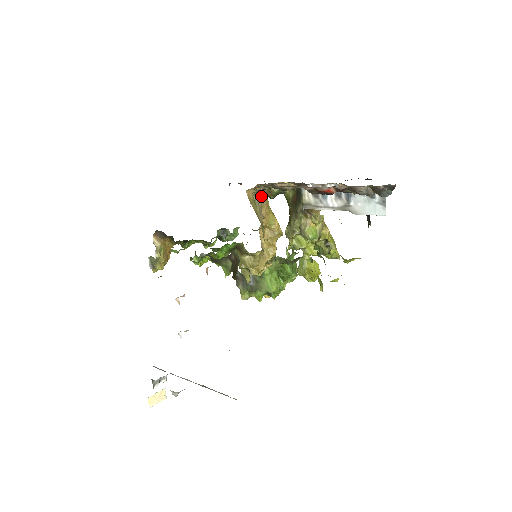
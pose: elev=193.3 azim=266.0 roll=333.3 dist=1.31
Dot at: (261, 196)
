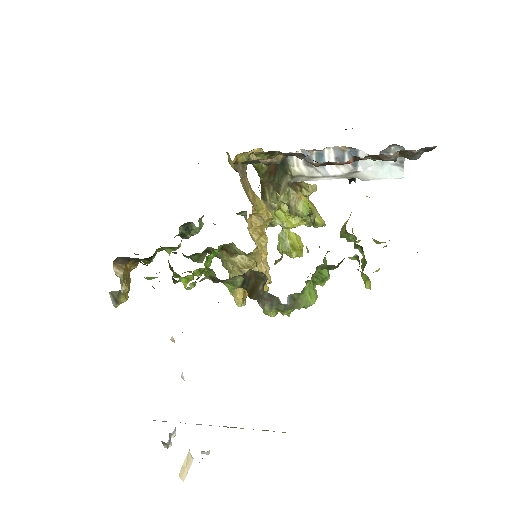
Dot at: (243, 178)
